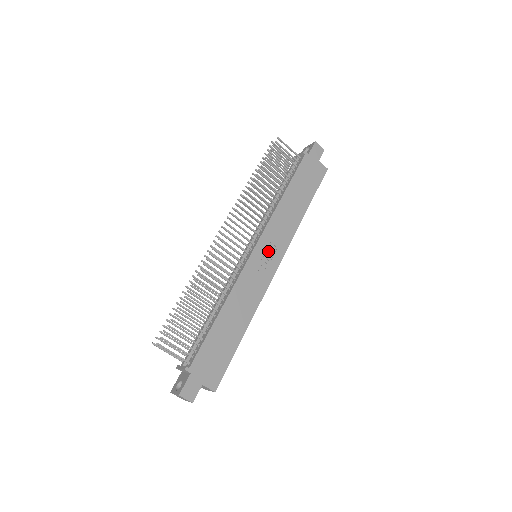
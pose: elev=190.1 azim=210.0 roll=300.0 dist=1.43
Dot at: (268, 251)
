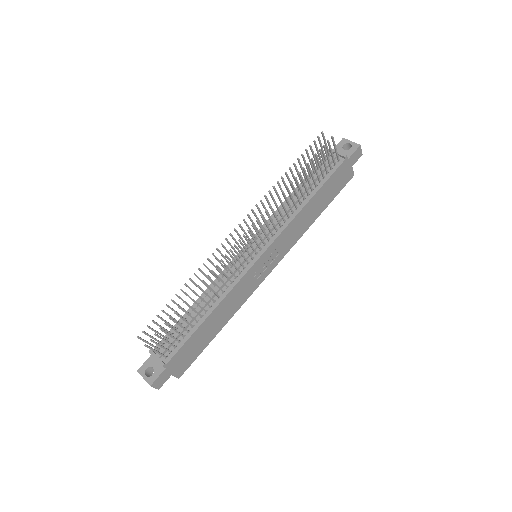
Dot at: (270, 258)
